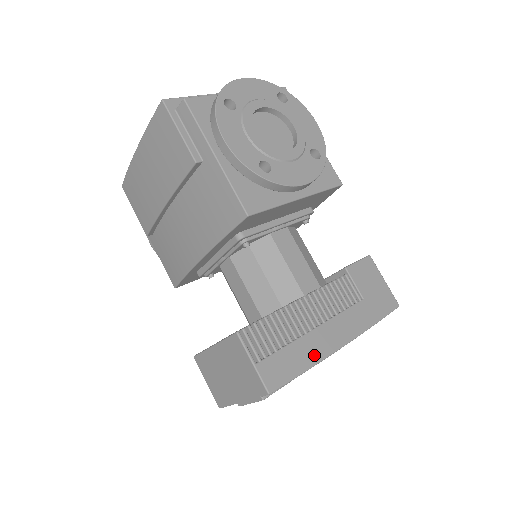
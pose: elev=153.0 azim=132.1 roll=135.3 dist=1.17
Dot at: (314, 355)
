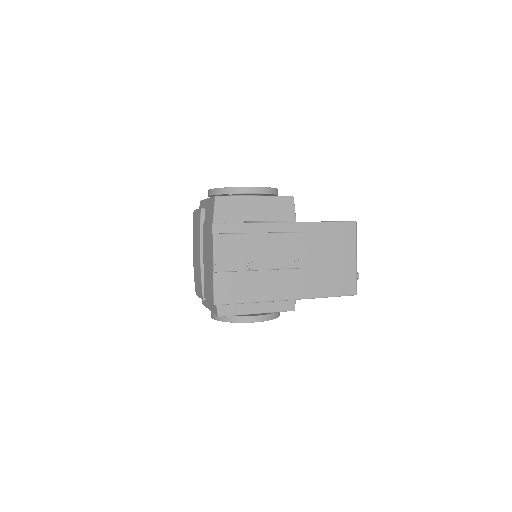
Dot at: occluded
